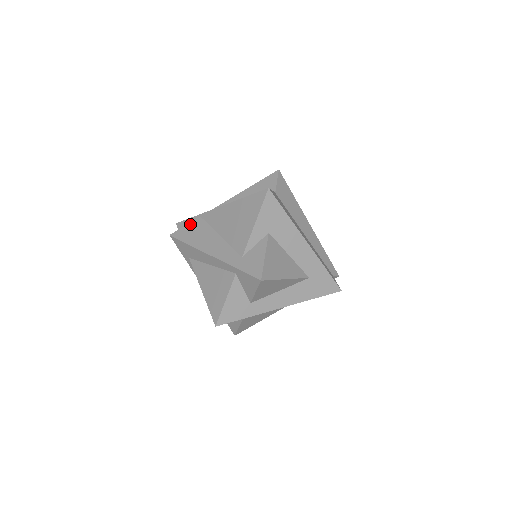
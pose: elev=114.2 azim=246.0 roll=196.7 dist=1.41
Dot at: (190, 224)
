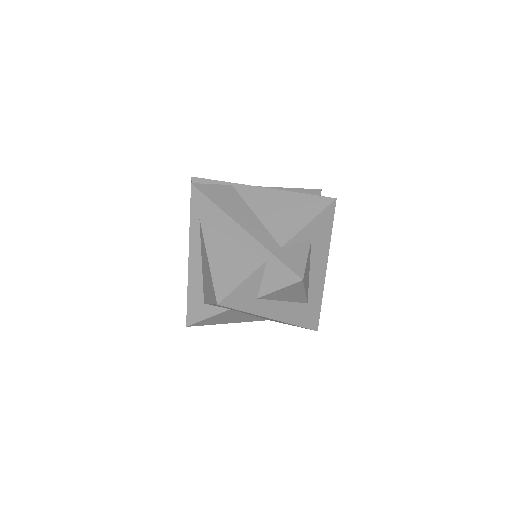
Dot at: (219, 186)
